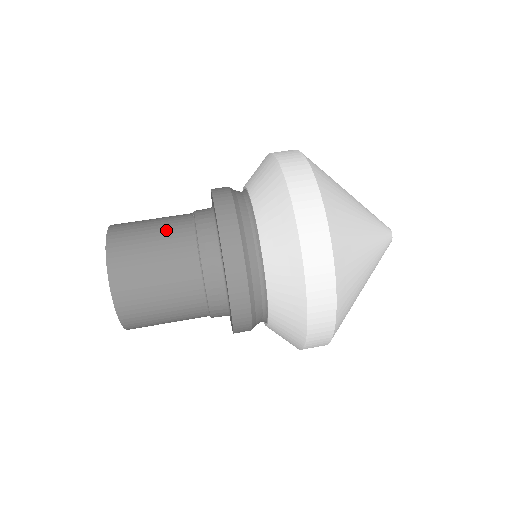
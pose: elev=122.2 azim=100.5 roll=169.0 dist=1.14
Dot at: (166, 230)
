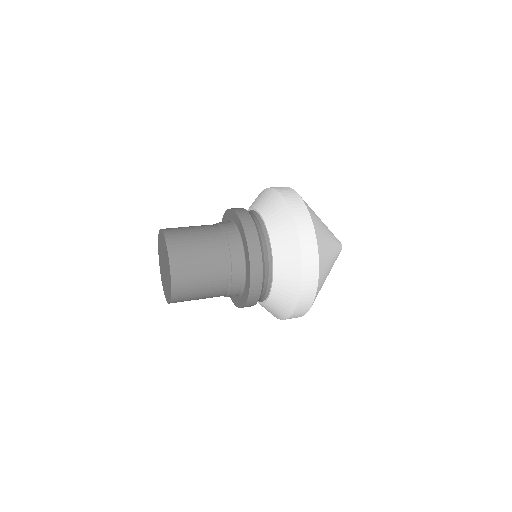
Dot at: occluded
